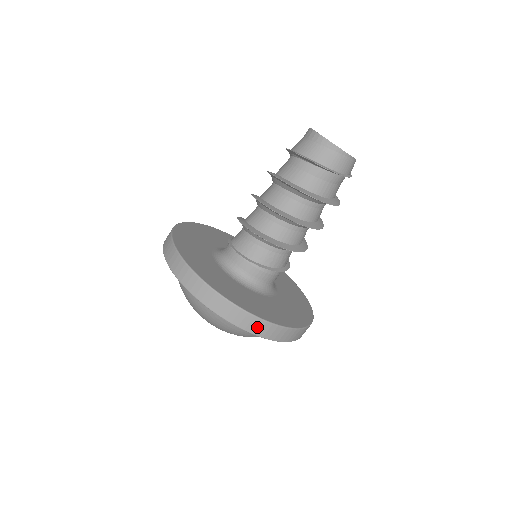
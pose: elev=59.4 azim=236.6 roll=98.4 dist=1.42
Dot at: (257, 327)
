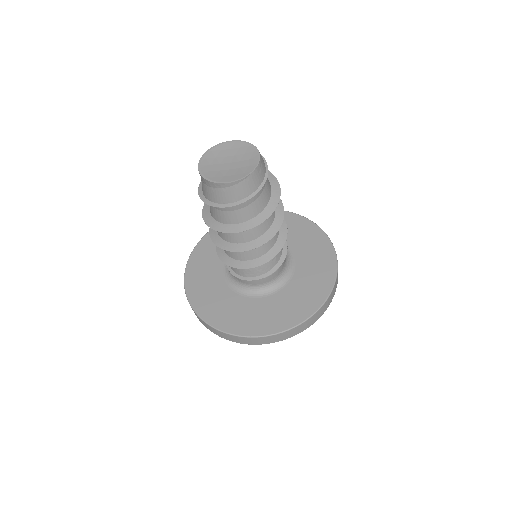
Dot at: (273, 339)
